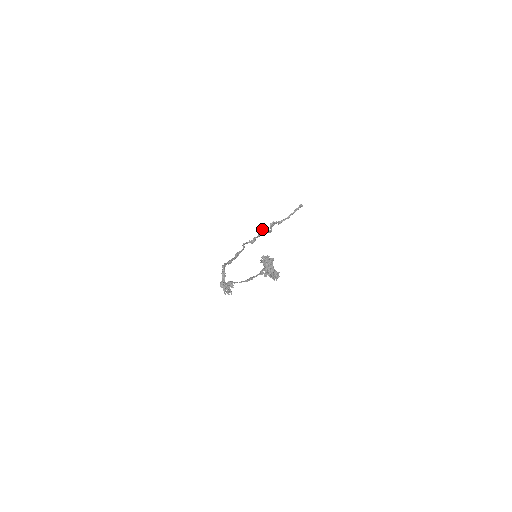
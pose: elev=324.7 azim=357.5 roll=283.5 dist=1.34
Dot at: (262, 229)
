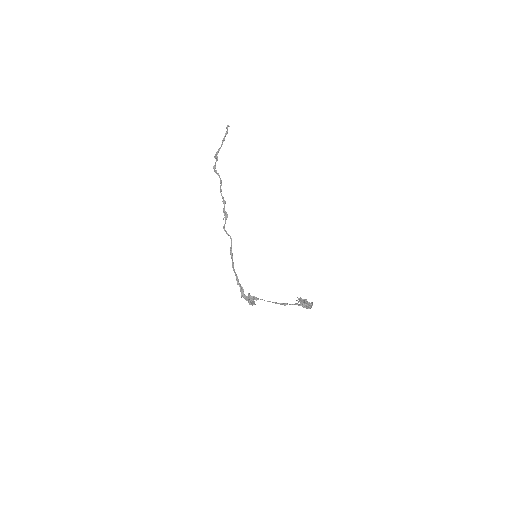
Dot at: (221, 191)
